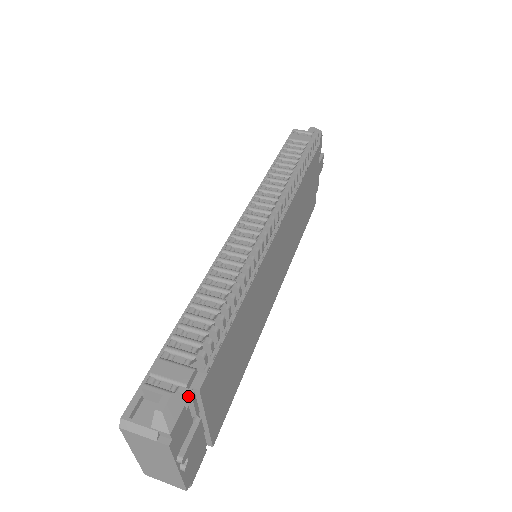
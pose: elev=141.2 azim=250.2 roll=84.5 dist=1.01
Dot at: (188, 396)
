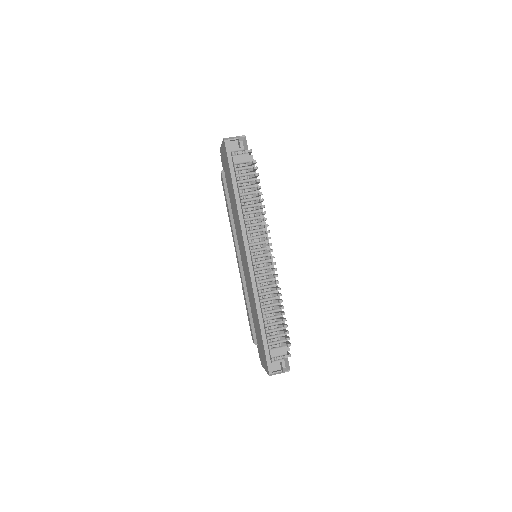
Dot at: occluded
